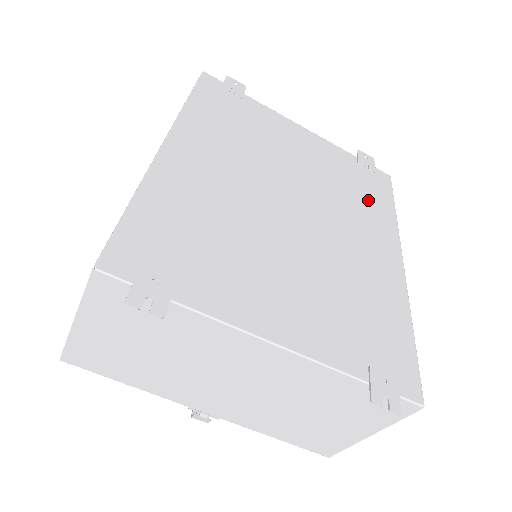
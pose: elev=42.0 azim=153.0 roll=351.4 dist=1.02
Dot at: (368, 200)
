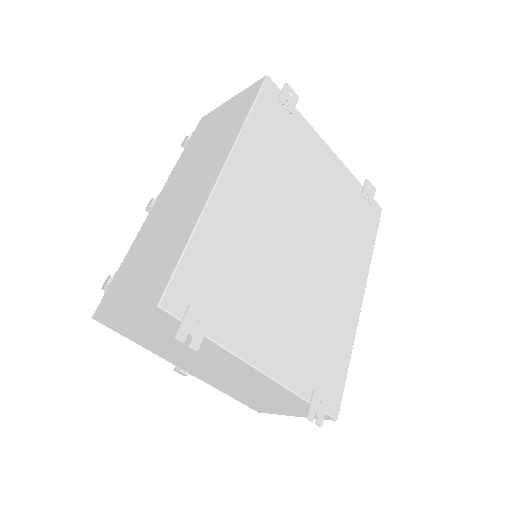
Dot at: (357, 236)
